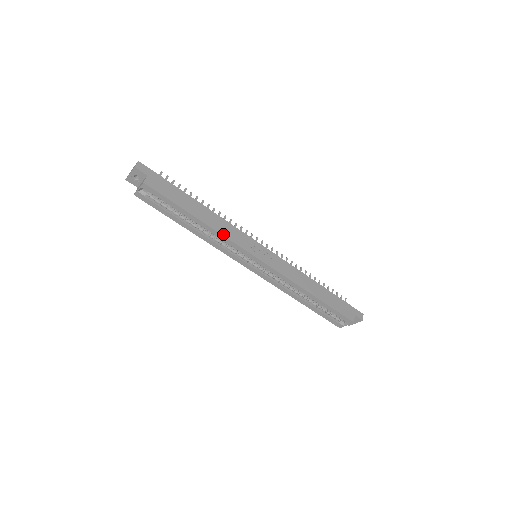
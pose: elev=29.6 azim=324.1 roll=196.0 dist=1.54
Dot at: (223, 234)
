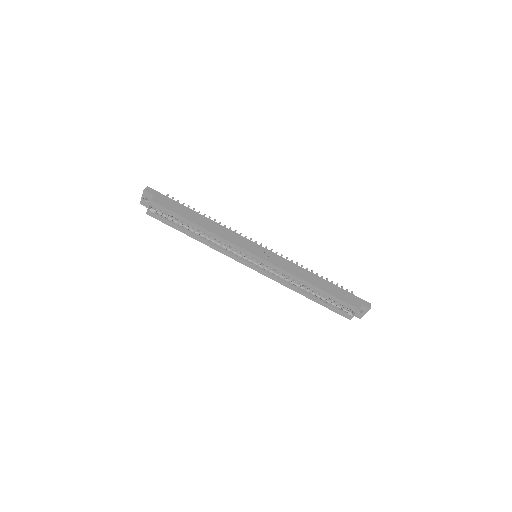
Dot at: (221, 236)
